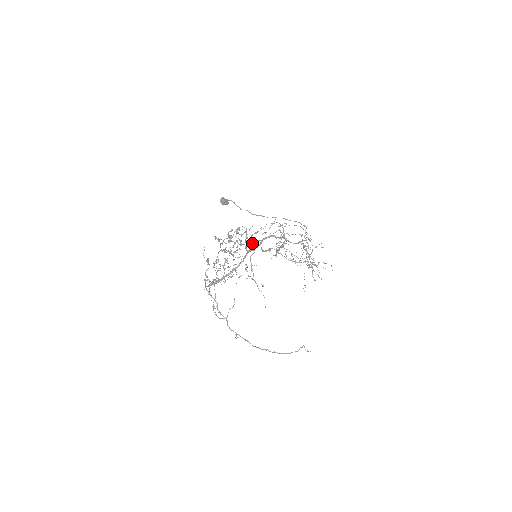
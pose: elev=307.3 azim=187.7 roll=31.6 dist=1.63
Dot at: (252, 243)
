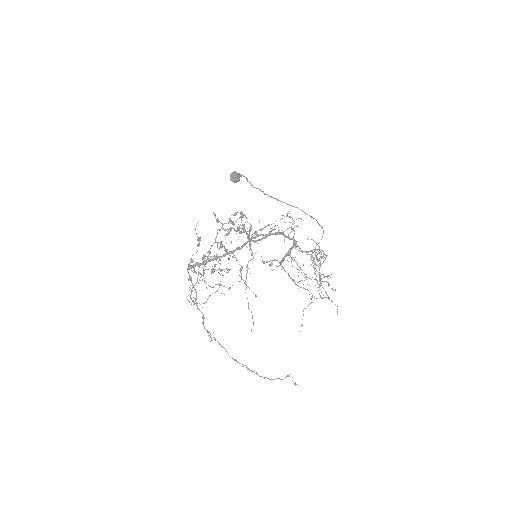
Dot at: (255, 237)
